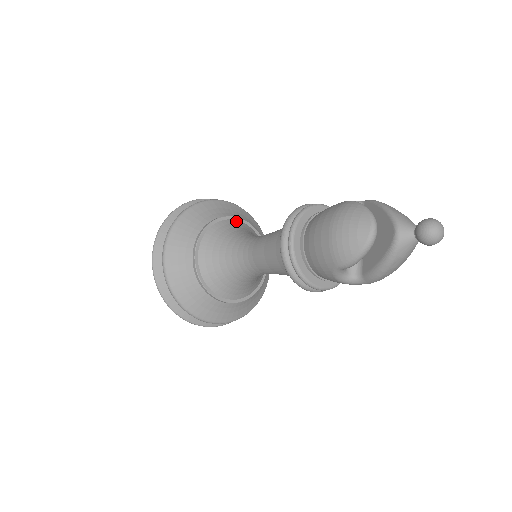
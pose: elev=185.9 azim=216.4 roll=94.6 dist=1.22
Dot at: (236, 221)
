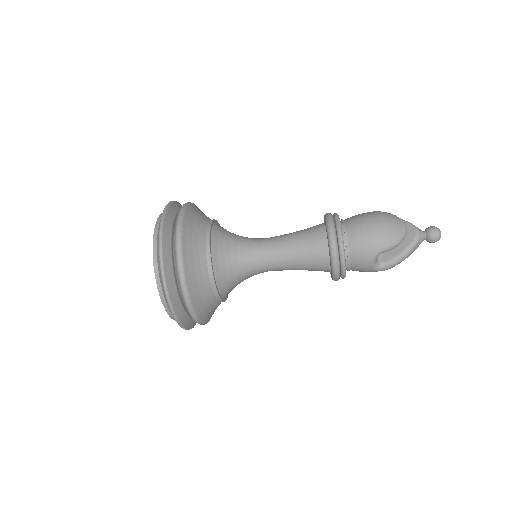
Dot at: occluded
